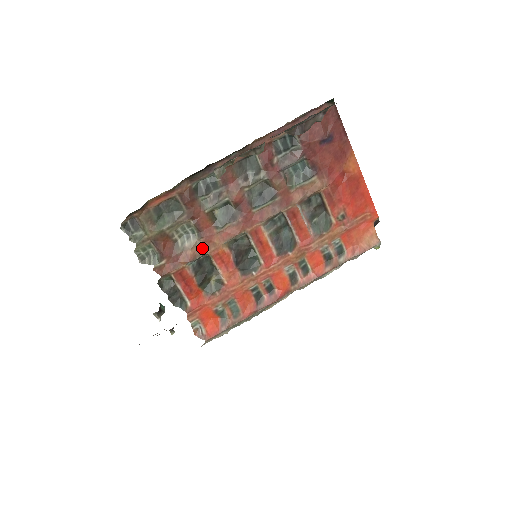
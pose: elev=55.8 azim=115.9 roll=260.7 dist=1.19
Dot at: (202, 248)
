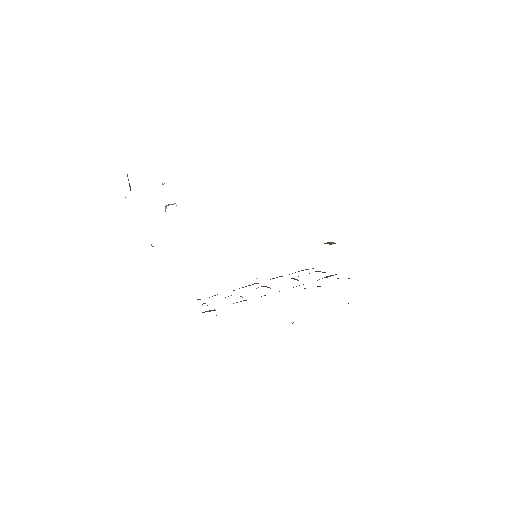
Dot at: occluded
